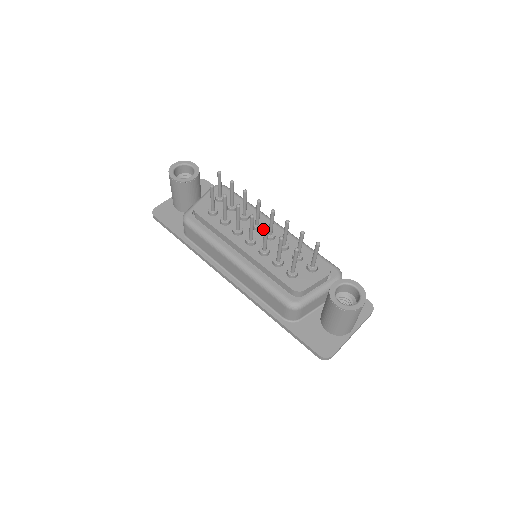
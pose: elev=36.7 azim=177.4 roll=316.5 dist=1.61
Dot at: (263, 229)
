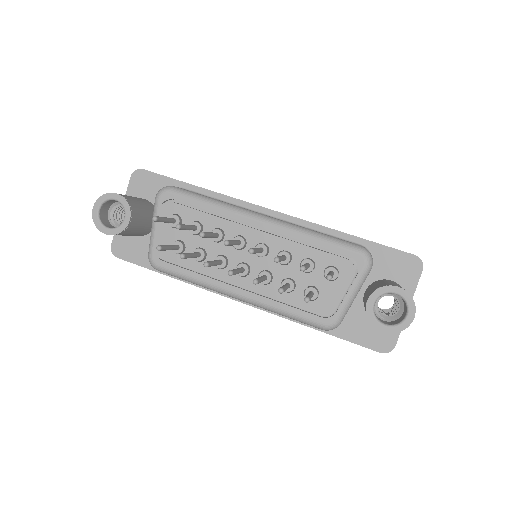
Dot at: (248, 243)
